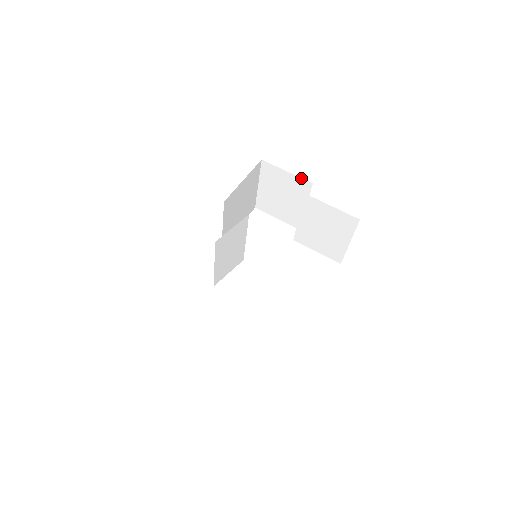
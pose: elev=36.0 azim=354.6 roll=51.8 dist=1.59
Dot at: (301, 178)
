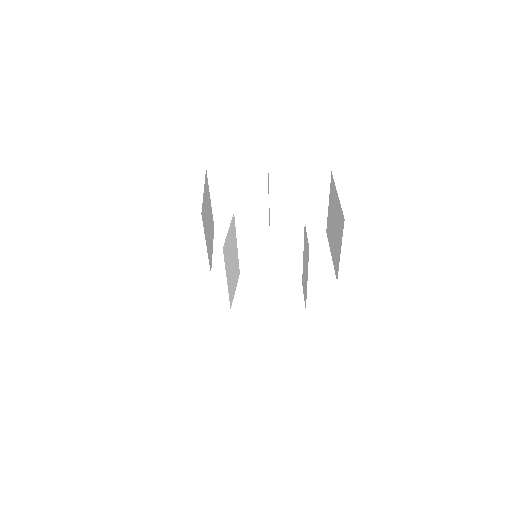
Dot at: (254, 166)
